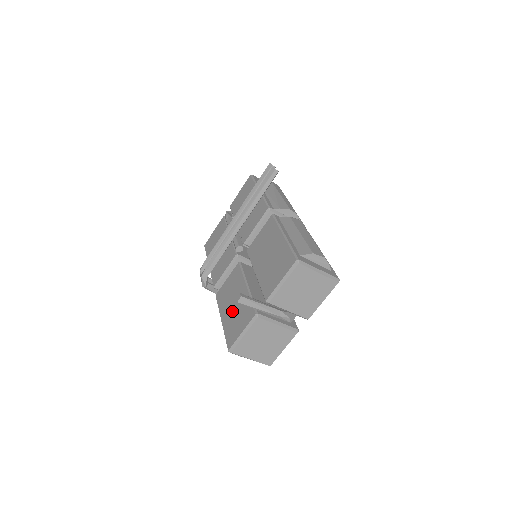
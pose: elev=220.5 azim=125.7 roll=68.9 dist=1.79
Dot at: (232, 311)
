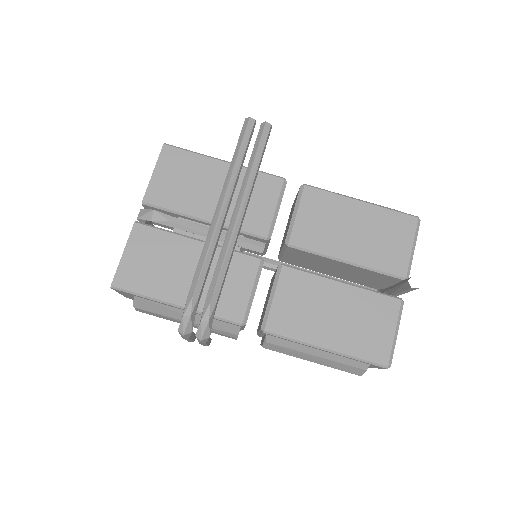
Dot at: (343, 324)
